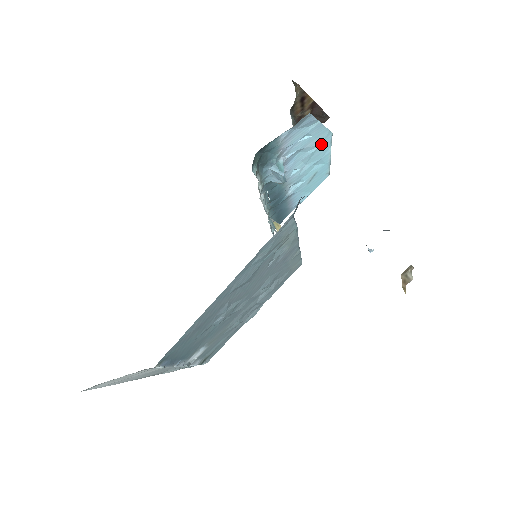
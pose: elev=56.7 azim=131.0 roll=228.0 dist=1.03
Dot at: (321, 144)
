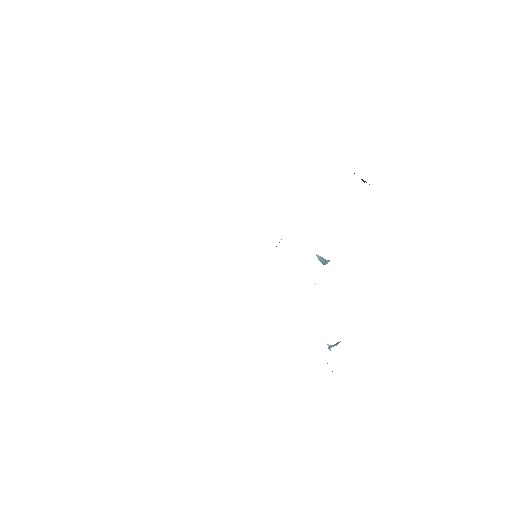
Dot at: occluded
